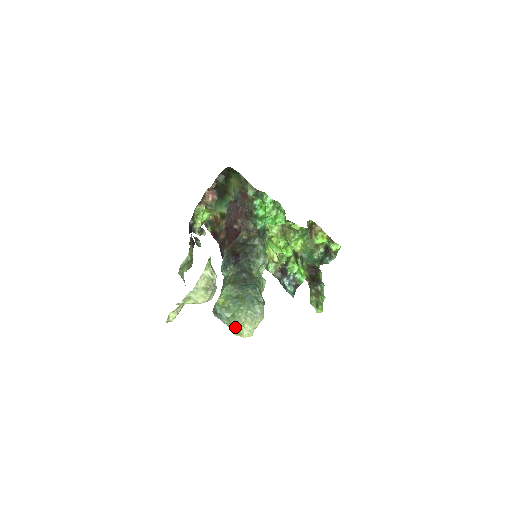
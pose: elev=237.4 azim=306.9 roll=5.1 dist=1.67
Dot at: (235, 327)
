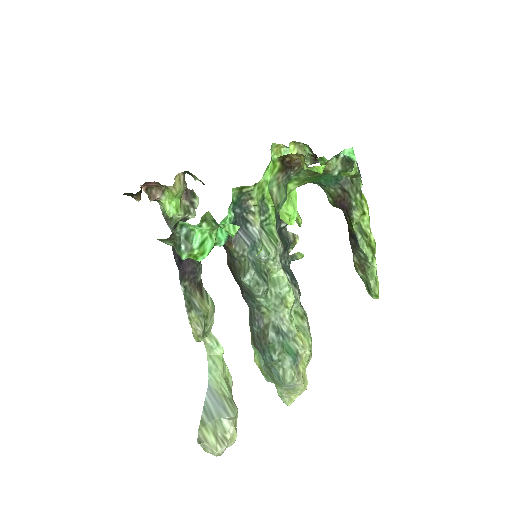
Dot at: (283, 401)
